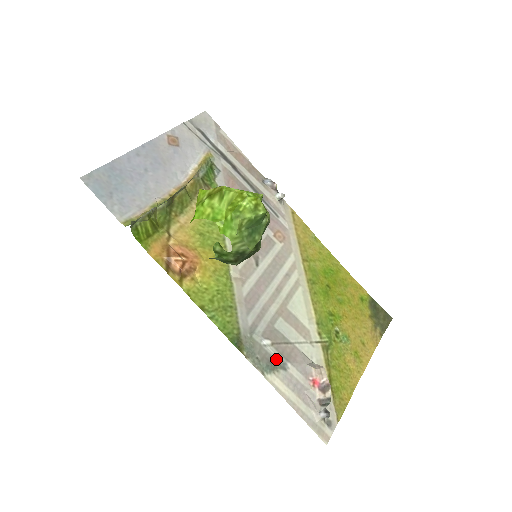
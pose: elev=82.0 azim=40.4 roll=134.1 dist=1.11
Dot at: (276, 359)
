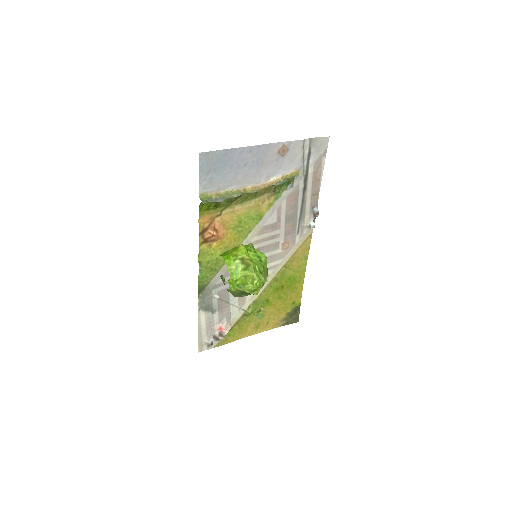
Dot at: (213, 306)
